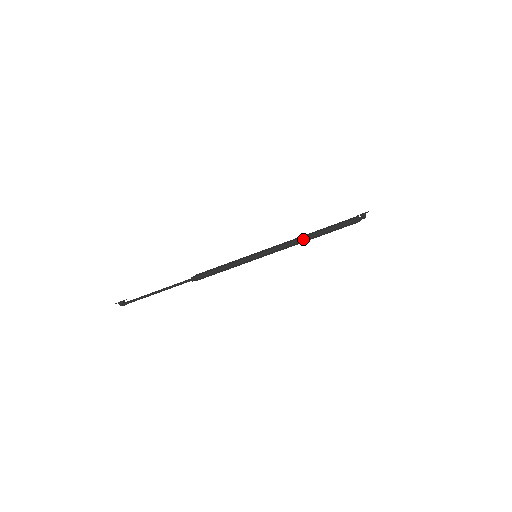
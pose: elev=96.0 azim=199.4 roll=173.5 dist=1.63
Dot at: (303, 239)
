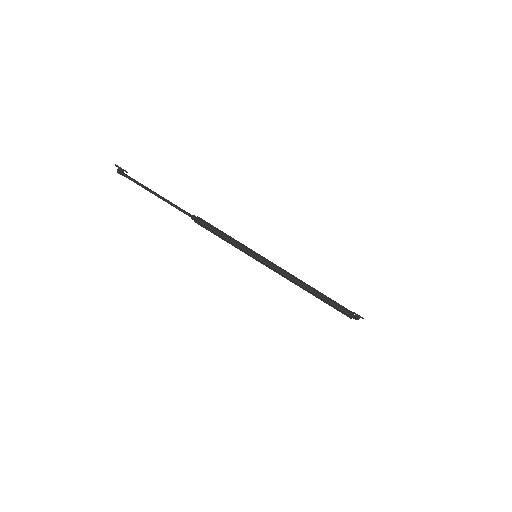
Dot at: (301, 284)
